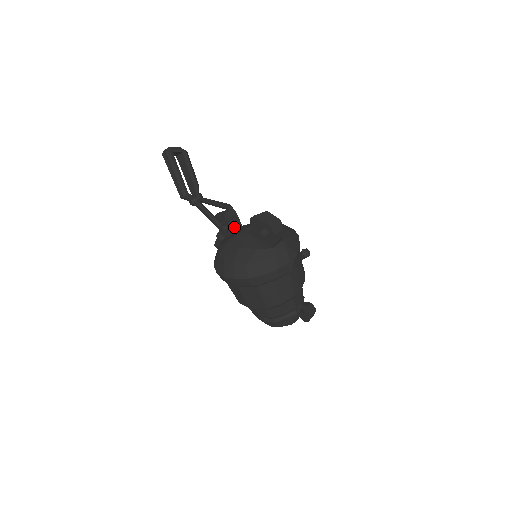
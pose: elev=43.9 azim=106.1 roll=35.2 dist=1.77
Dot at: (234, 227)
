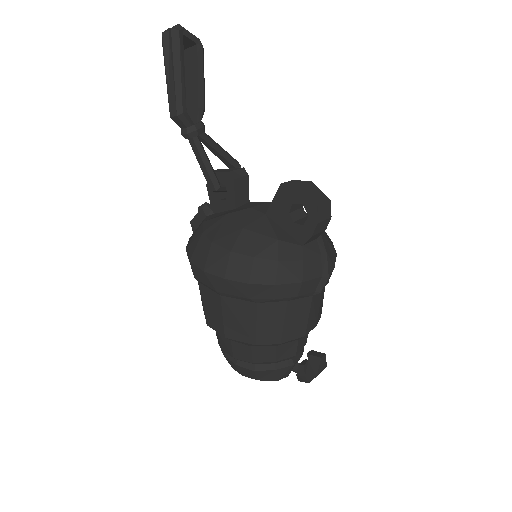
Dot at: (238, 198)
